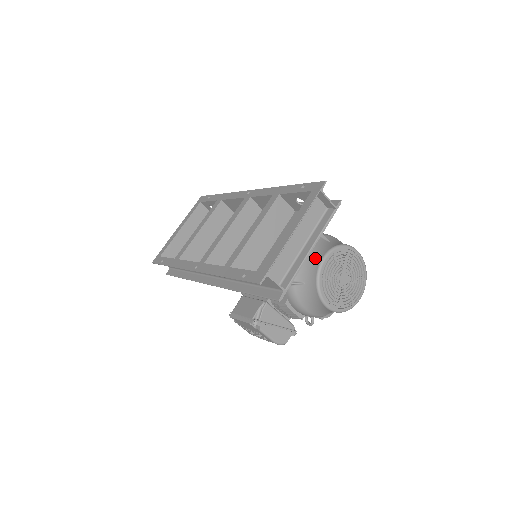
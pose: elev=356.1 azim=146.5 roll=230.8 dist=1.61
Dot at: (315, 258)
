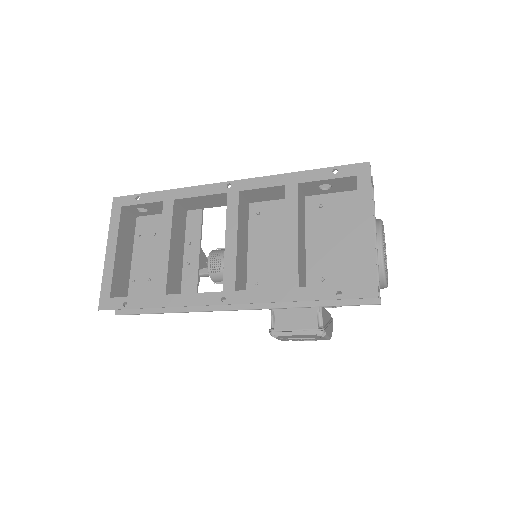
Dot at: occluded
